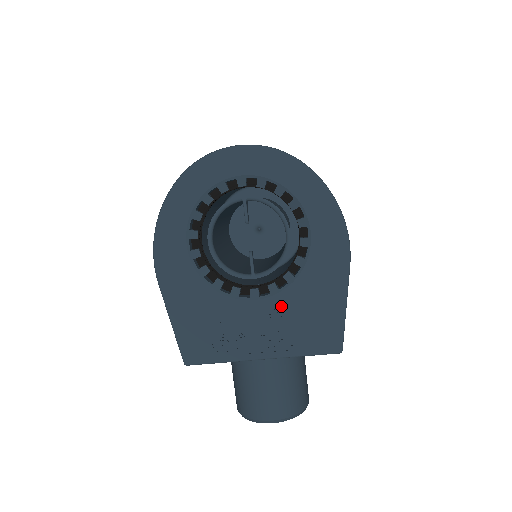
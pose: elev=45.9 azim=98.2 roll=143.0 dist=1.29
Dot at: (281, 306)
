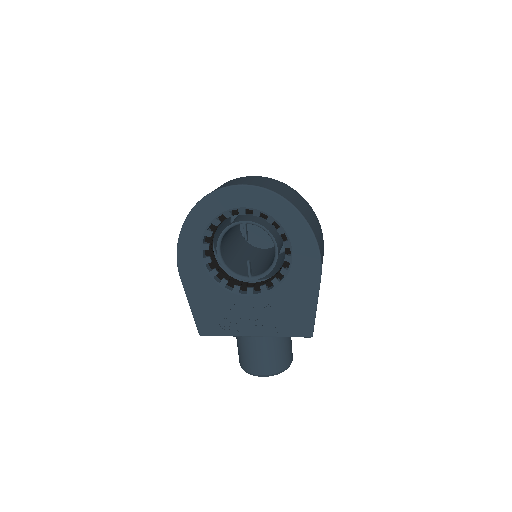
Dot at: (269, 302)
